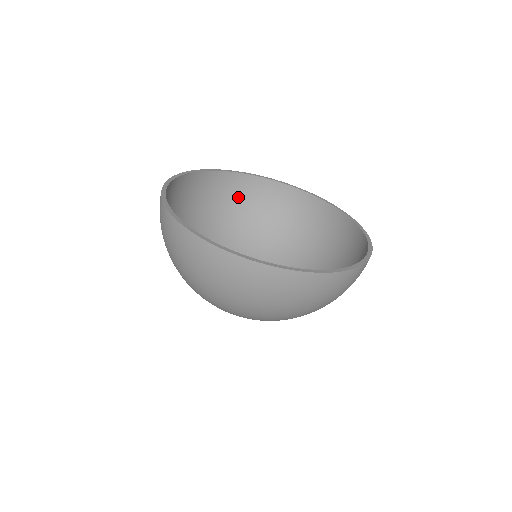
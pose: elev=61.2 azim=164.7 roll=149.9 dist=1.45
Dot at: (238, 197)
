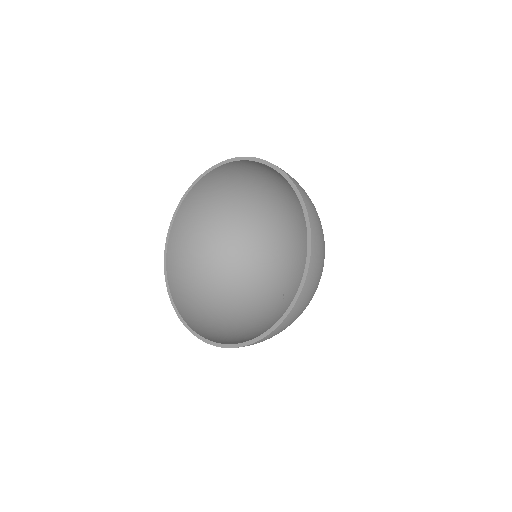
Dot at: (276, 174)
